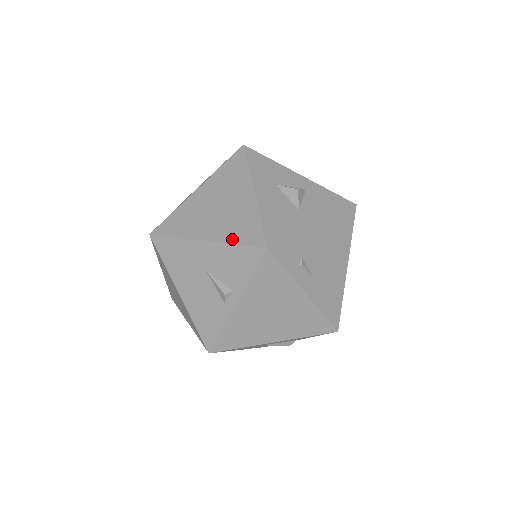
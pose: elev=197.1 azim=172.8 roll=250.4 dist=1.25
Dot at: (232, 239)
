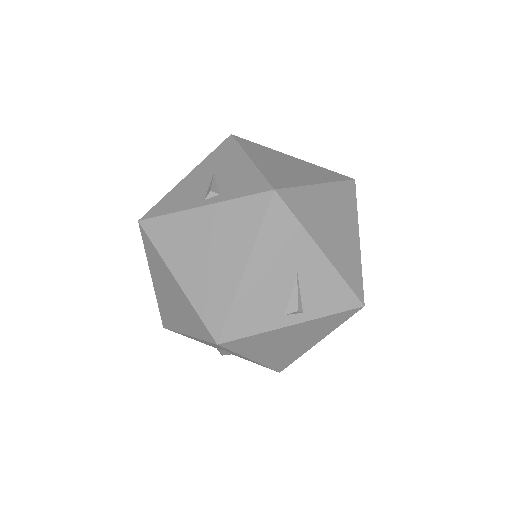
Dot at: (343, 272)
